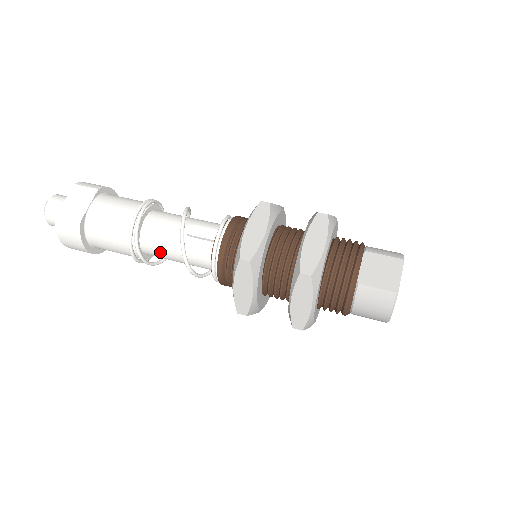
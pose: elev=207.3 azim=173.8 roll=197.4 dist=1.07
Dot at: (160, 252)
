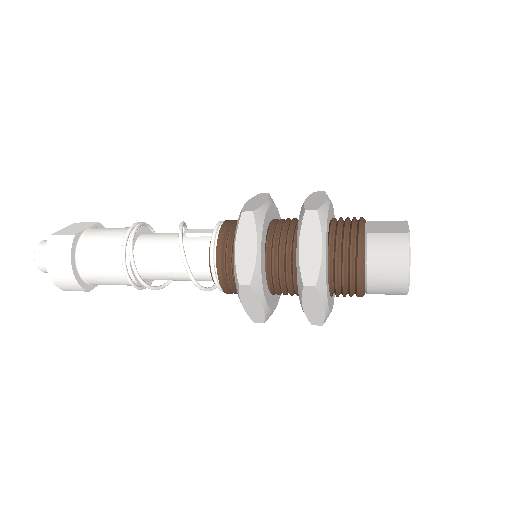
Dot at: (154, 259)
